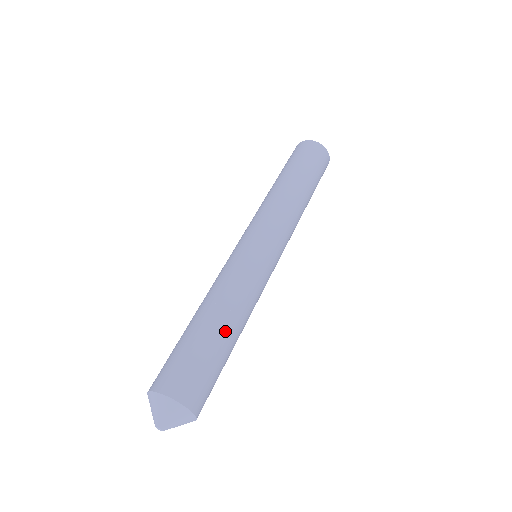
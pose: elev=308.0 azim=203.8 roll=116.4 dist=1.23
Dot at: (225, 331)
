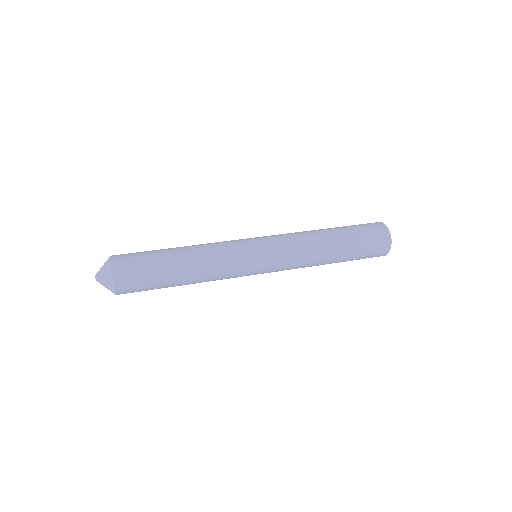
Dot at: (174, 250)
